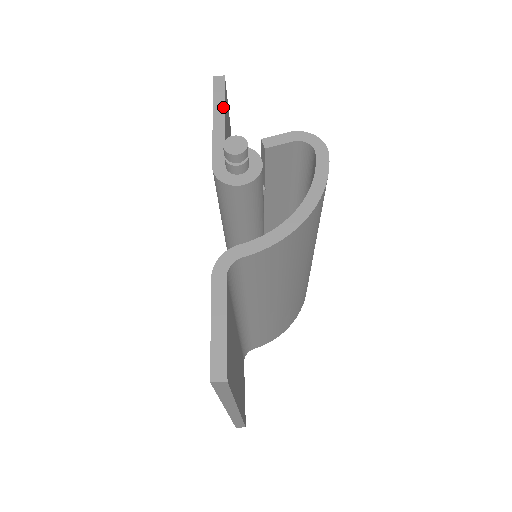
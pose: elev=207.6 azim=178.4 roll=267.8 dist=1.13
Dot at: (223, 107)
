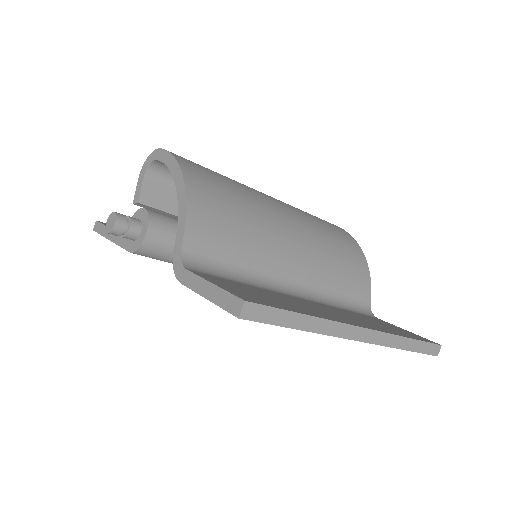
Dot at: occluded
